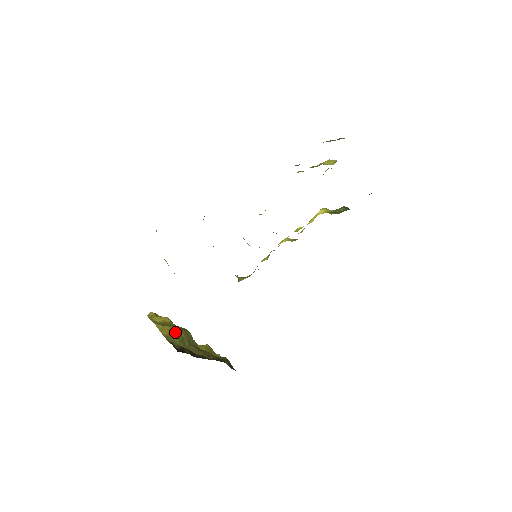
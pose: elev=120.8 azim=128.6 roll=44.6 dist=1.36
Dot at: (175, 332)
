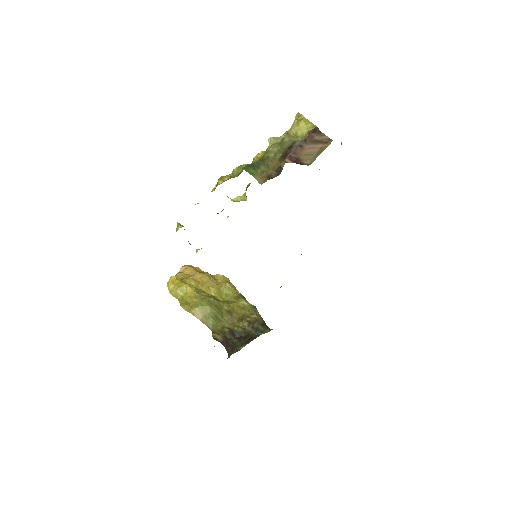
Dot at: (206, 312)
